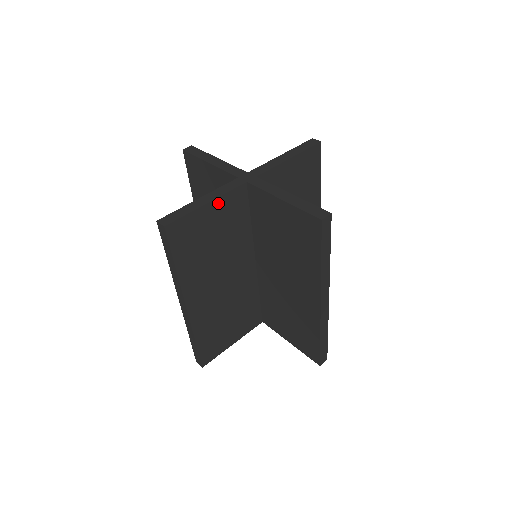
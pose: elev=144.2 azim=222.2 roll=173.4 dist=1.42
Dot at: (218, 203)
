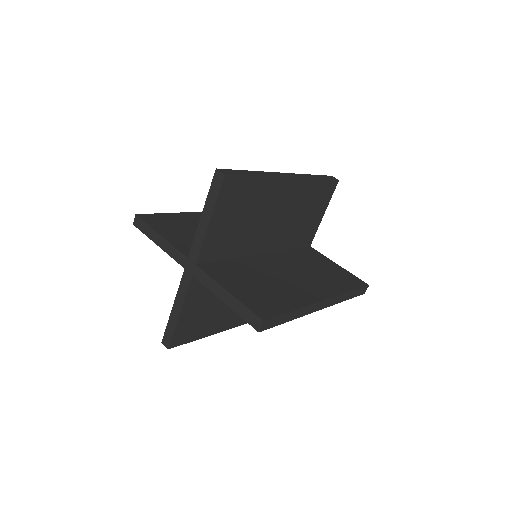
Dot at: (187, 304)
